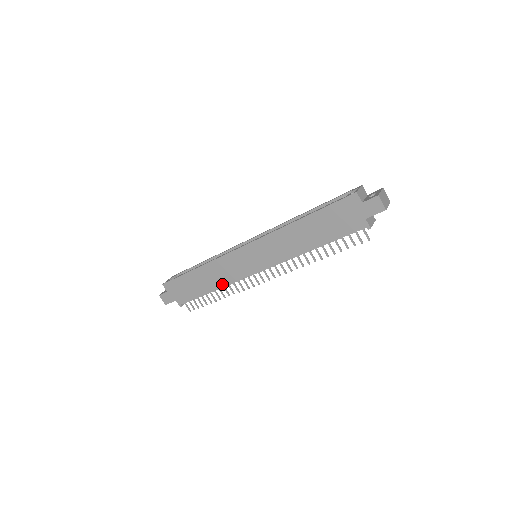
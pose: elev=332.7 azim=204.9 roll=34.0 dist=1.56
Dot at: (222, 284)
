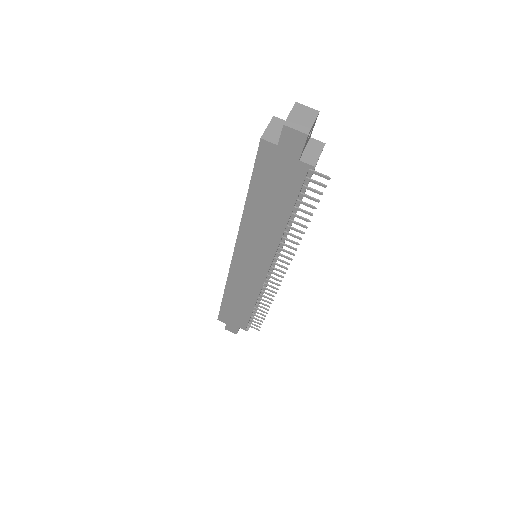
Dot at: (254, 298)
